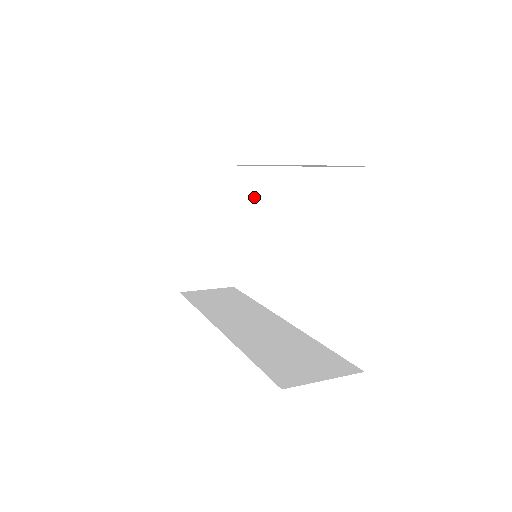
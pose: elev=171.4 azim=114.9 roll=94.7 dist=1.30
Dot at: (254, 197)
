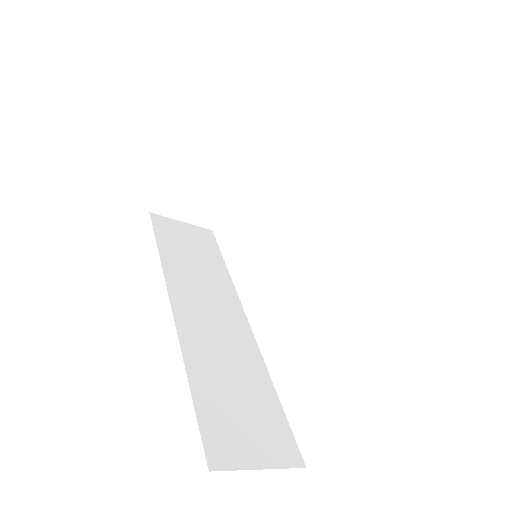
Dot at: (290, 176)
